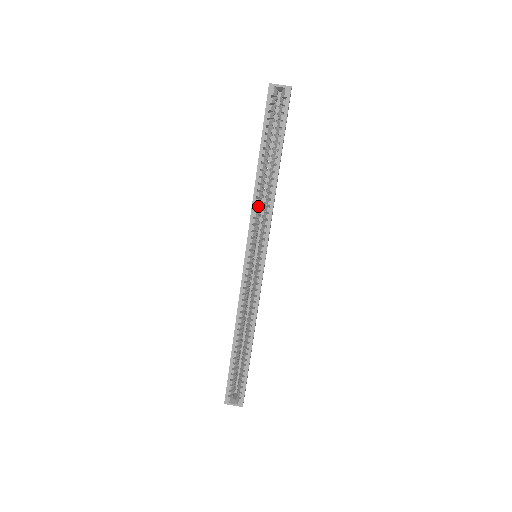
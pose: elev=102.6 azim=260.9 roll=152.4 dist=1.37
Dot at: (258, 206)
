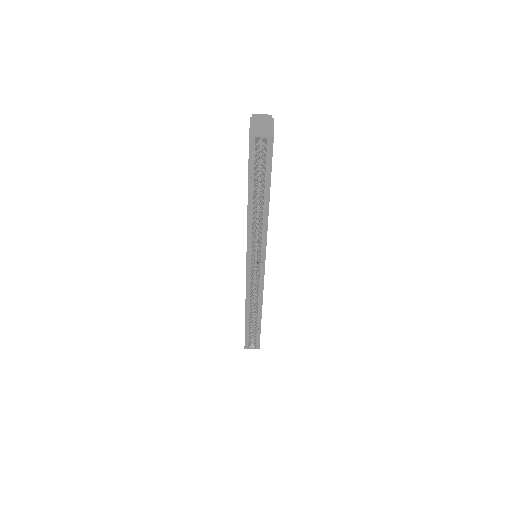
Dot at: (253, 231)
